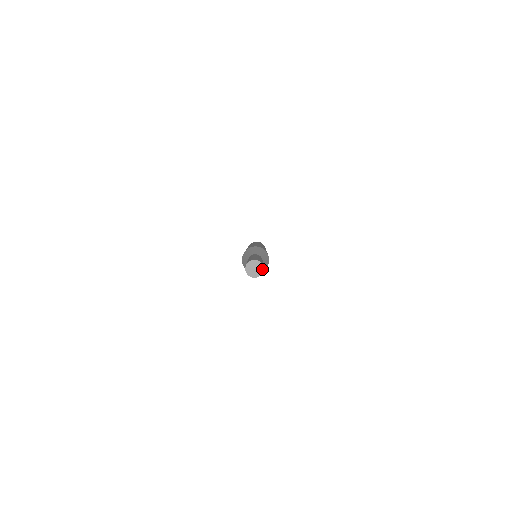
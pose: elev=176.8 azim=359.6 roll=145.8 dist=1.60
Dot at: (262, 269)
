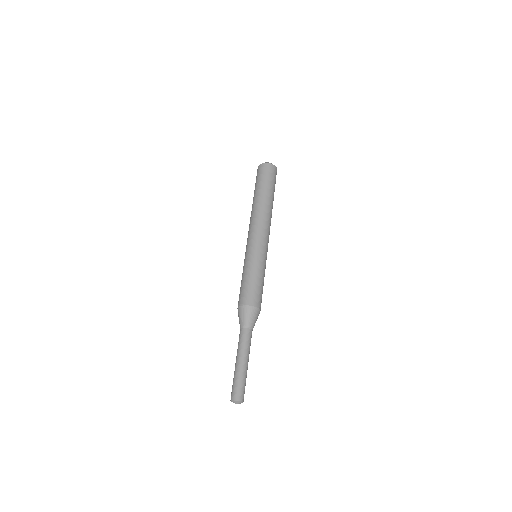
Dot at: occluded
